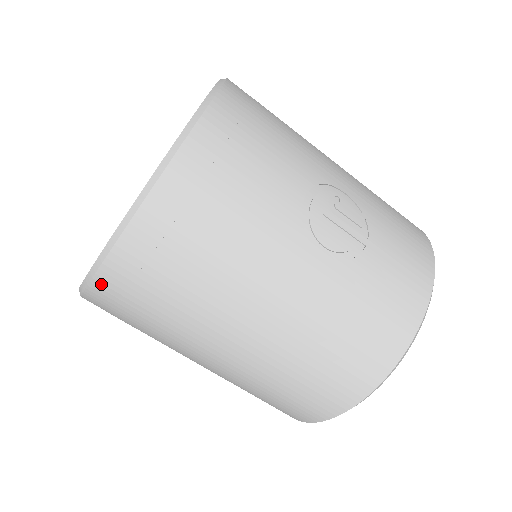
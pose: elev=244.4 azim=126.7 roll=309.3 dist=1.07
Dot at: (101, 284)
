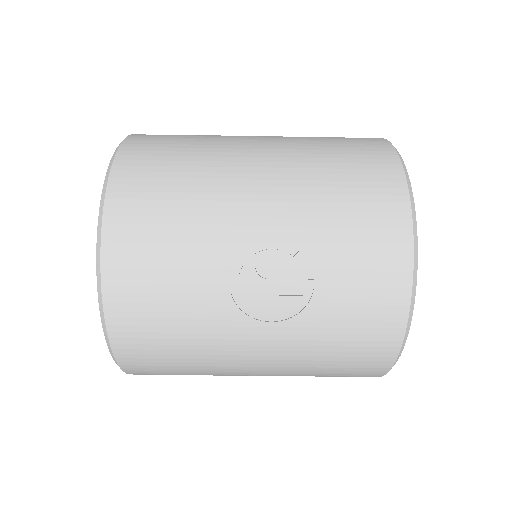
Dot at: occluded
